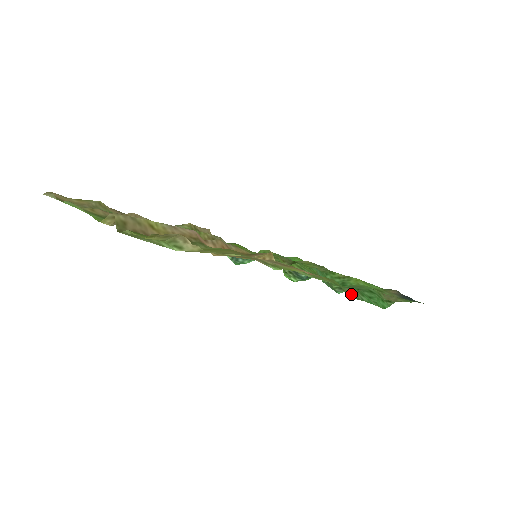
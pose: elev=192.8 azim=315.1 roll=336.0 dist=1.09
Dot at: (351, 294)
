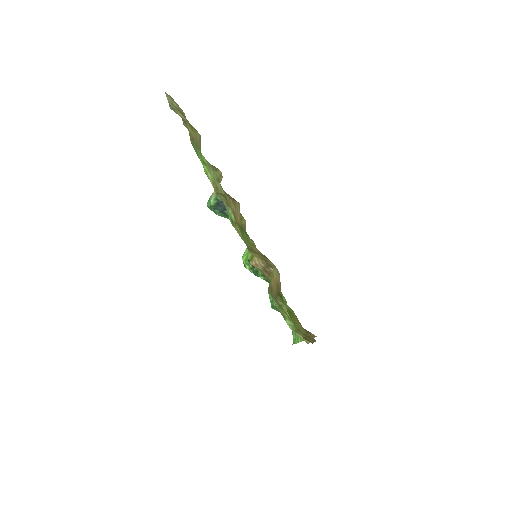
Dot at: occluded
